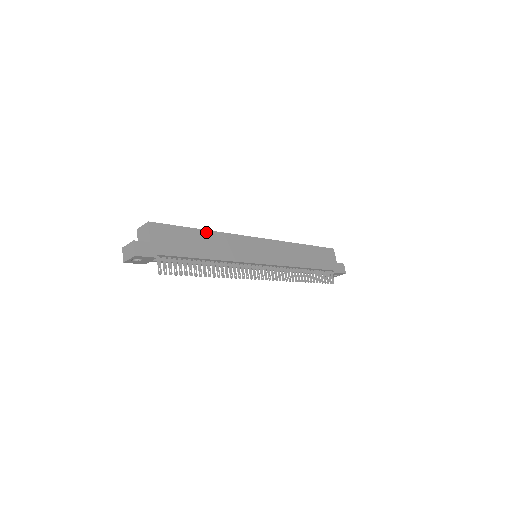
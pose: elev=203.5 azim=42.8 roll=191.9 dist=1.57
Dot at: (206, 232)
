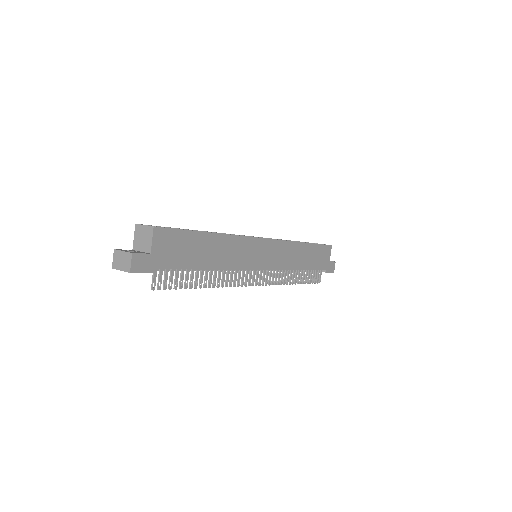
Dot at: (214, 235)
